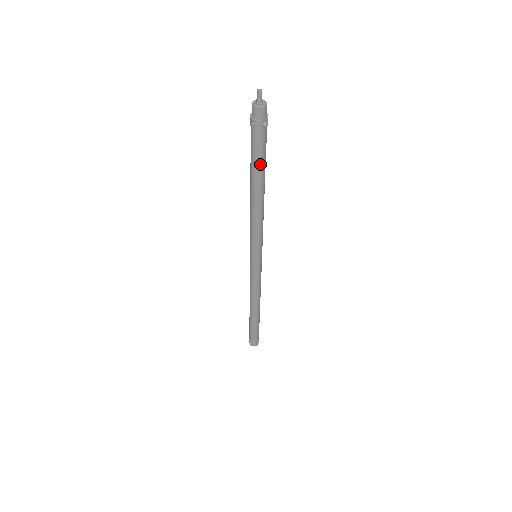
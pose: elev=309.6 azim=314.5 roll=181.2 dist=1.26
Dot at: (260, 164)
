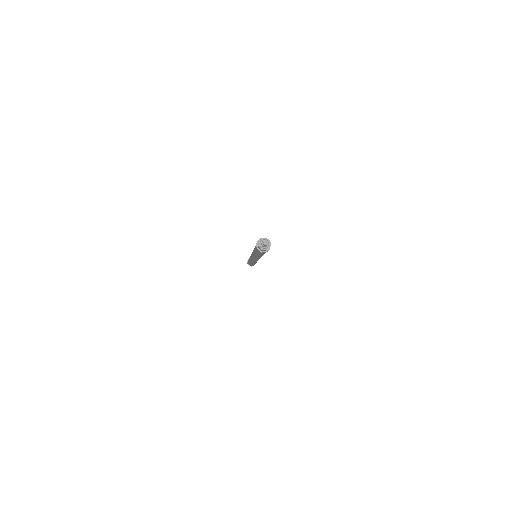
Dot at: occluded
